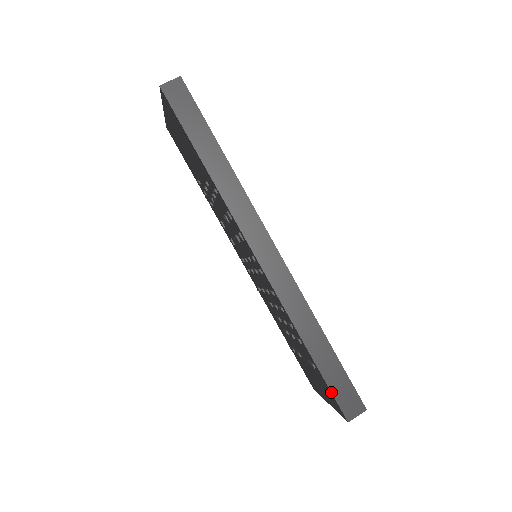
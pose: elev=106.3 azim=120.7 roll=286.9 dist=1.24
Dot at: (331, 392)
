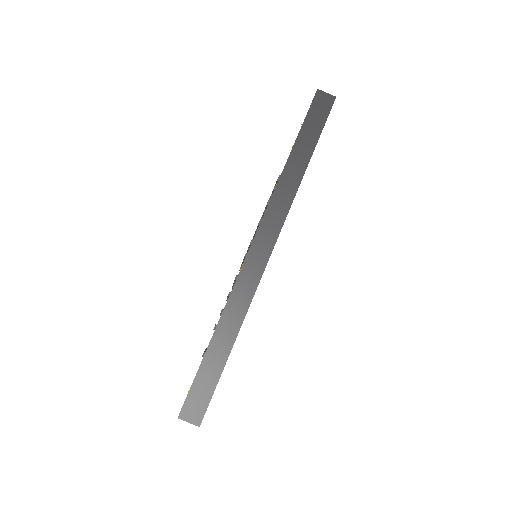
Dot at: (193, 383)
